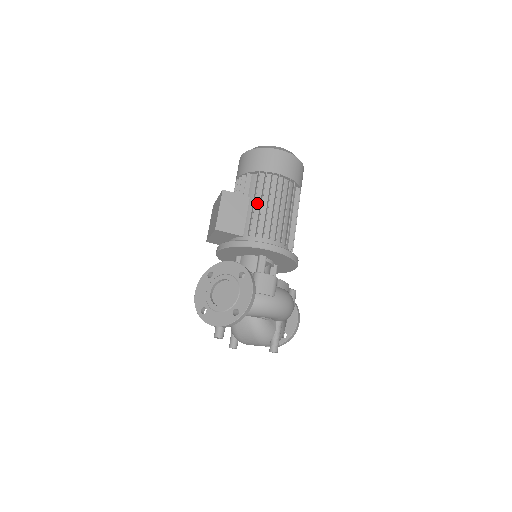
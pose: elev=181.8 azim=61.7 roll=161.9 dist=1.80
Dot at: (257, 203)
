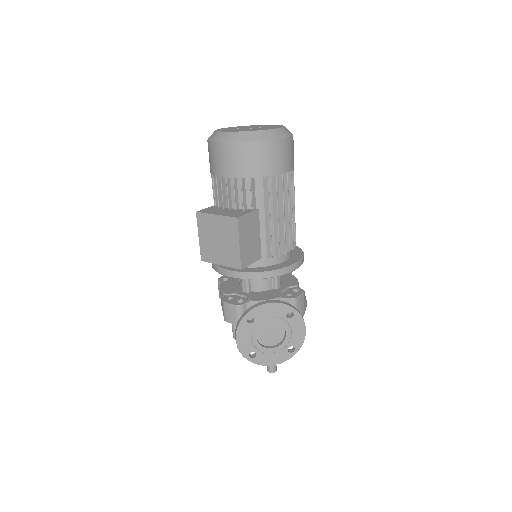
Dot at: (270, 216)
